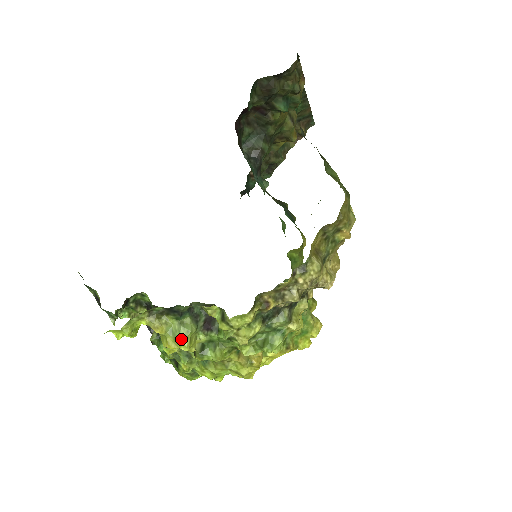
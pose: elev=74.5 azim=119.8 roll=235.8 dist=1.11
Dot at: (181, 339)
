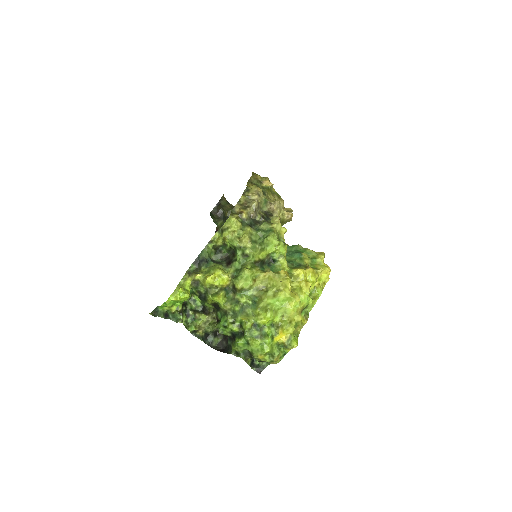
Dot at: (213, 269)
